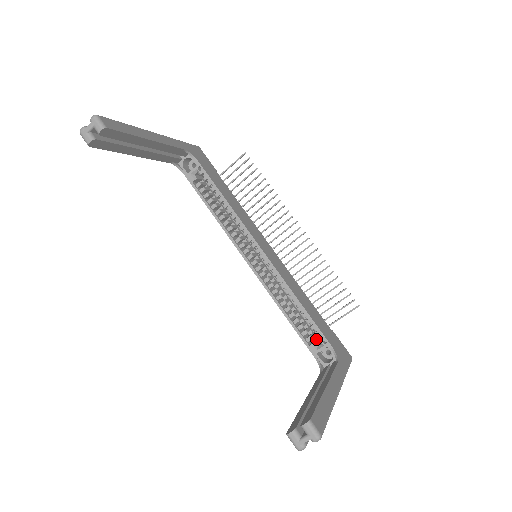
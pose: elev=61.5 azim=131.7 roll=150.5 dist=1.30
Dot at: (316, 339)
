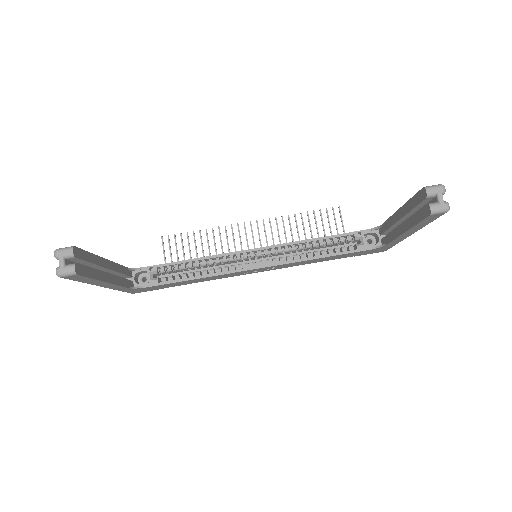
Dot at: (353, 246)
